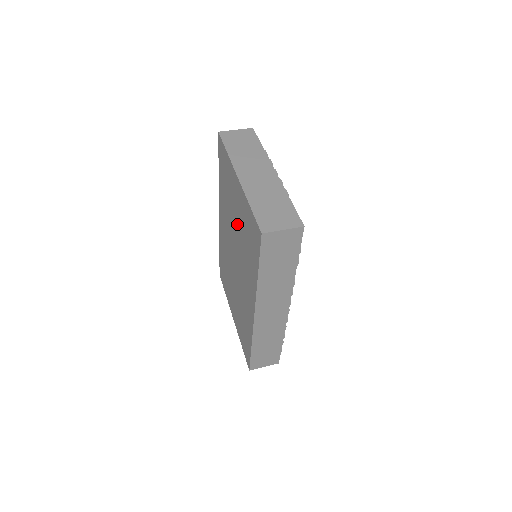
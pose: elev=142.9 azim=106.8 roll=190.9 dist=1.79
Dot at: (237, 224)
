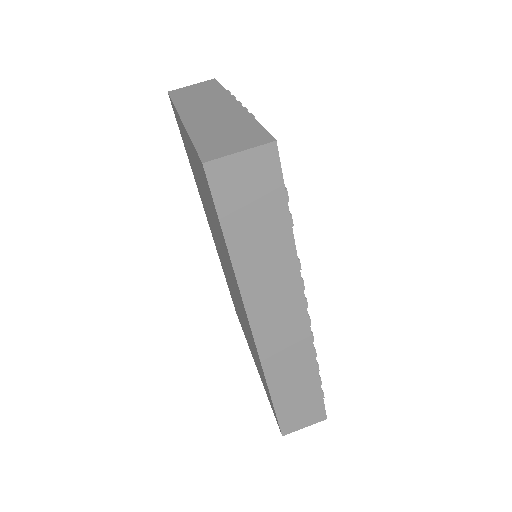
Dot at: (206, 201)
